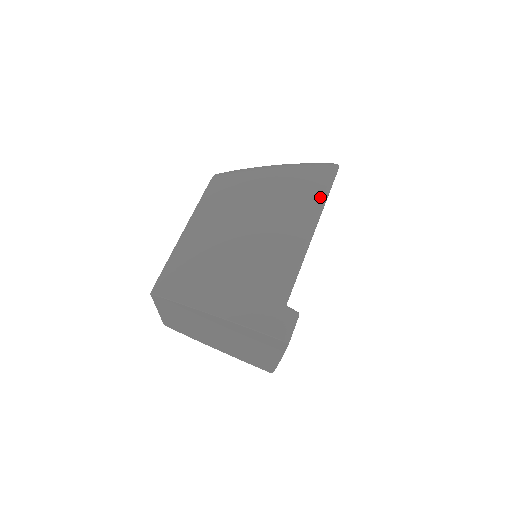
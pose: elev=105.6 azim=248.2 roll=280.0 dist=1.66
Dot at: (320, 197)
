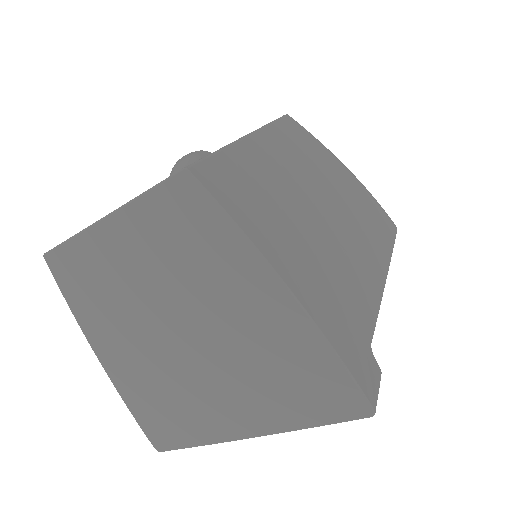
Dot at: (390, 242)
